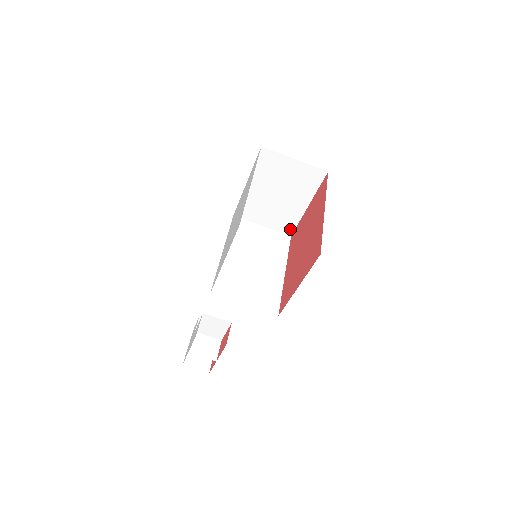
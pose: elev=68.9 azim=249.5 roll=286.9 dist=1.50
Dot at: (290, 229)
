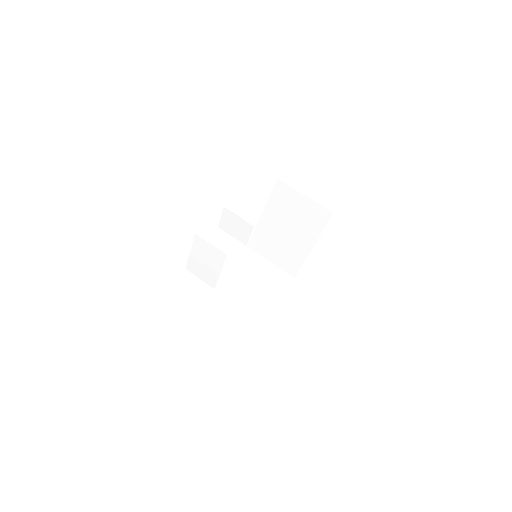
Dot at: (255, 324)
